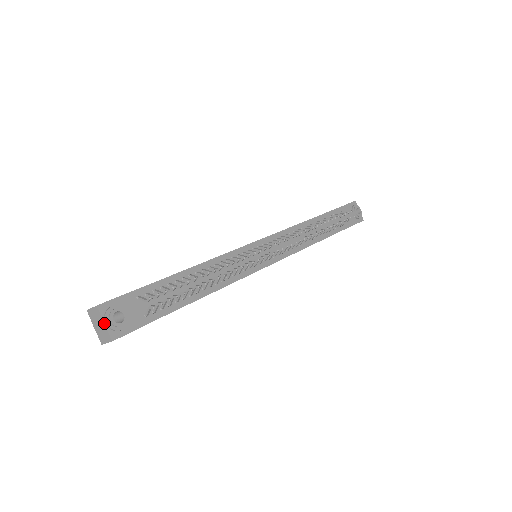
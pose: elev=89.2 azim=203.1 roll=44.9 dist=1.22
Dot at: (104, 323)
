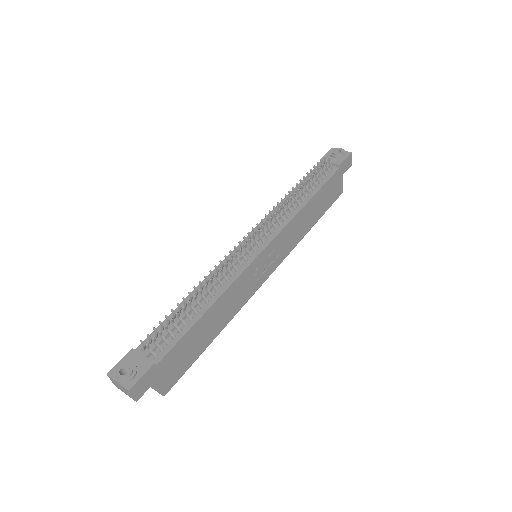
Dot at: (117, 382)
